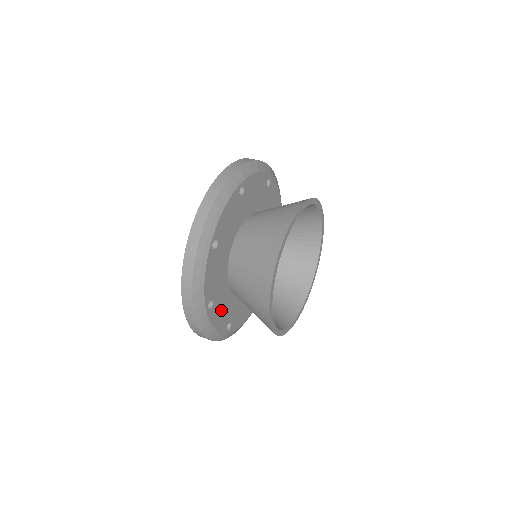
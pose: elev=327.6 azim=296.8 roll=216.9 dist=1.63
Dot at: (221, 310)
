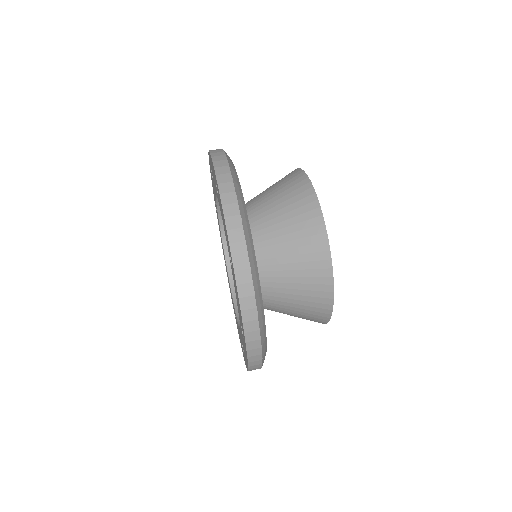
Dot at: occluded
